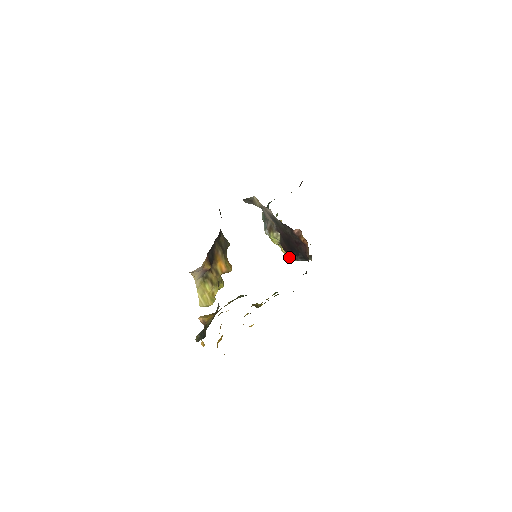
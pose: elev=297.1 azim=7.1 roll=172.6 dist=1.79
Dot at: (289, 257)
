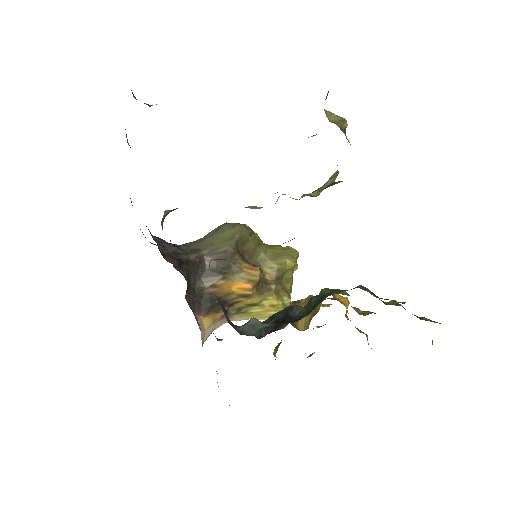
Dot at: occluded
